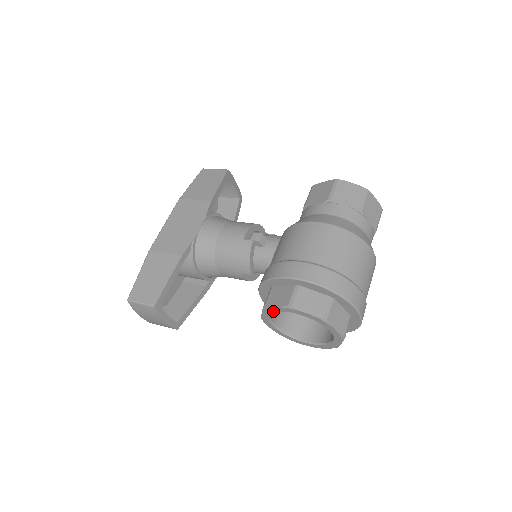
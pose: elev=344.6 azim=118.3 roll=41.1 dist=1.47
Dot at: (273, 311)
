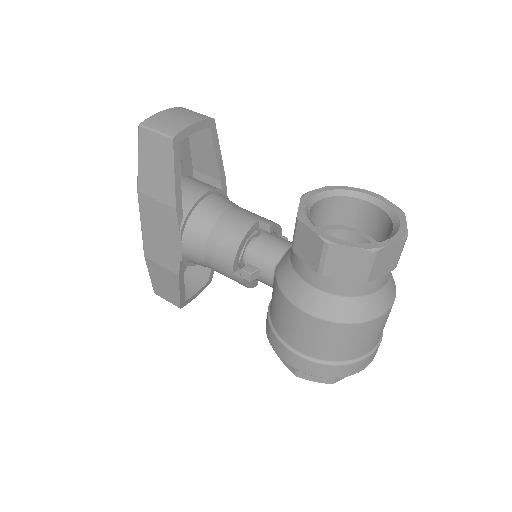
Dot at: occluded
